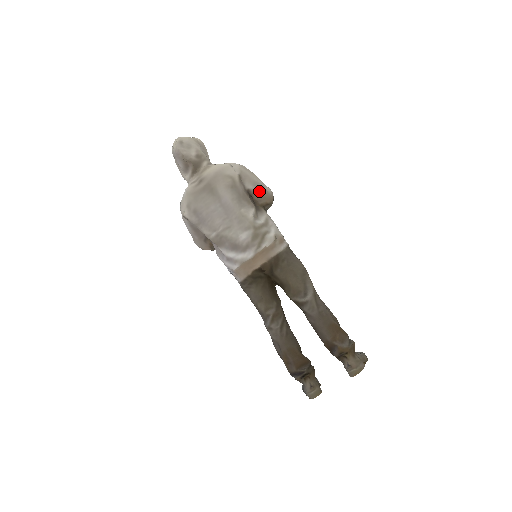
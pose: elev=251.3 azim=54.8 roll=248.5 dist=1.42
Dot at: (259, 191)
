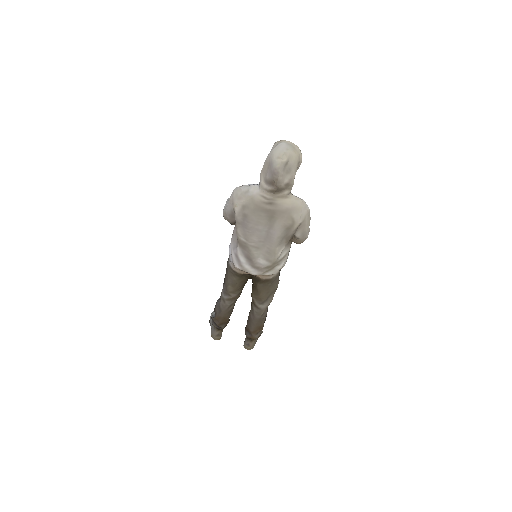
Dot at: (301, 238)
